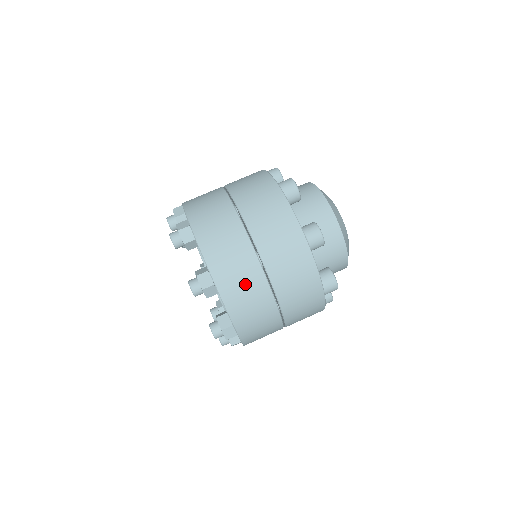
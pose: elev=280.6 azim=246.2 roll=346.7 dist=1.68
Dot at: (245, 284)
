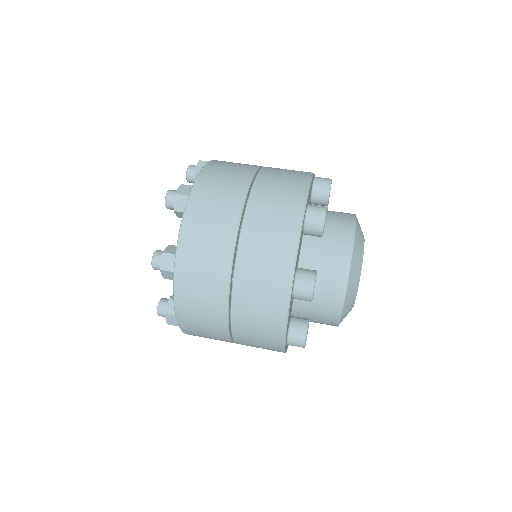
Dot at: (236, 165)
